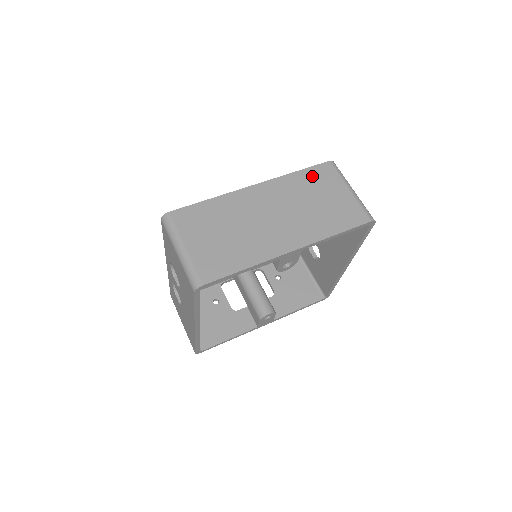
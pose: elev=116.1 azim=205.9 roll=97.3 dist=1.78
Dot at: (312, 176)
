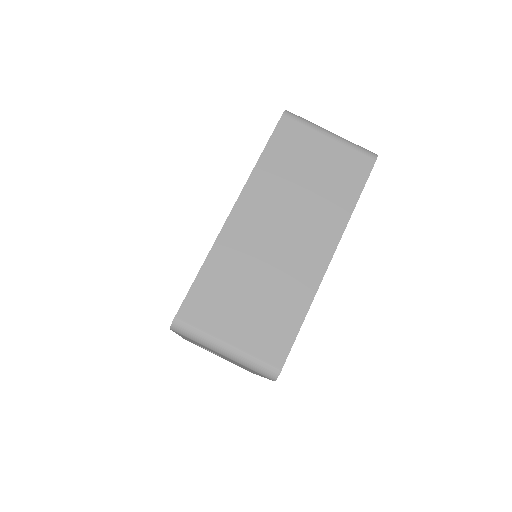
Dot at: (281, 149)
